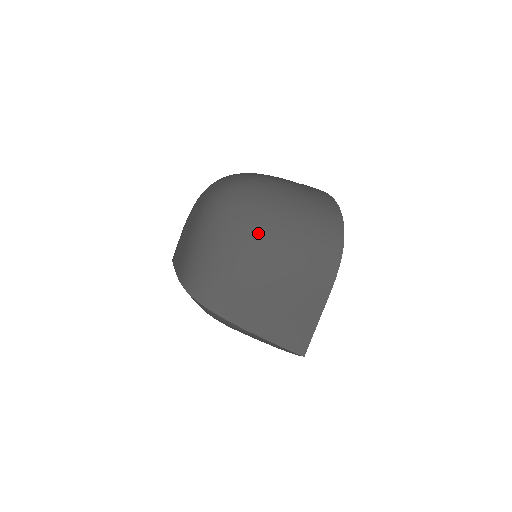
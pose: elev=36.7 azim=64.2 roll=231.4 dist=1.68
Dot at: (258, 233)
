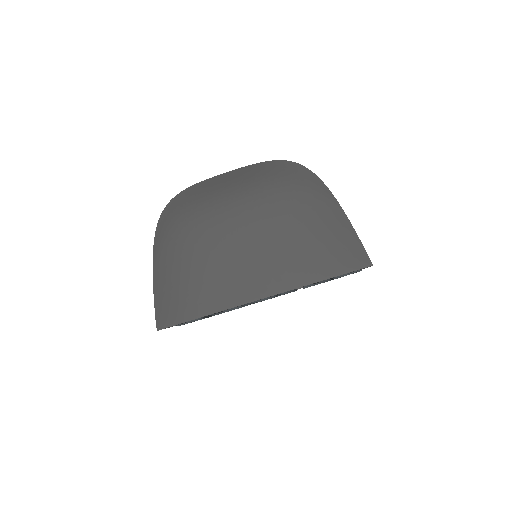
Dot at: occluded
